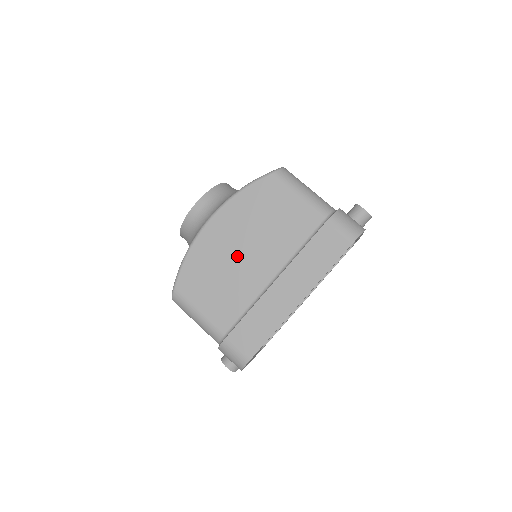
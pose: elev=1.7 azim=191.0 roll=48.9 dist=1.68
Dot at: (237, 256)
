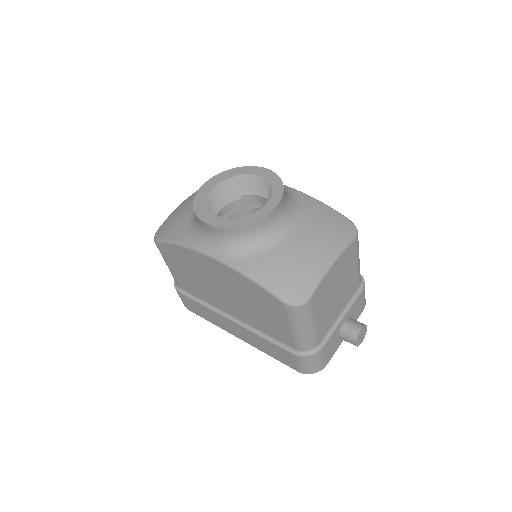
Dot at: (215, 287)
